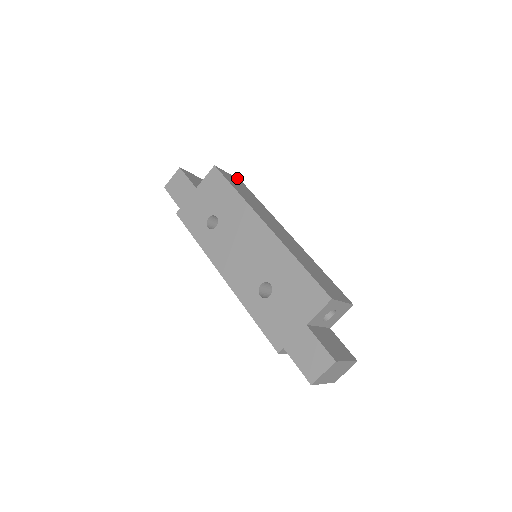
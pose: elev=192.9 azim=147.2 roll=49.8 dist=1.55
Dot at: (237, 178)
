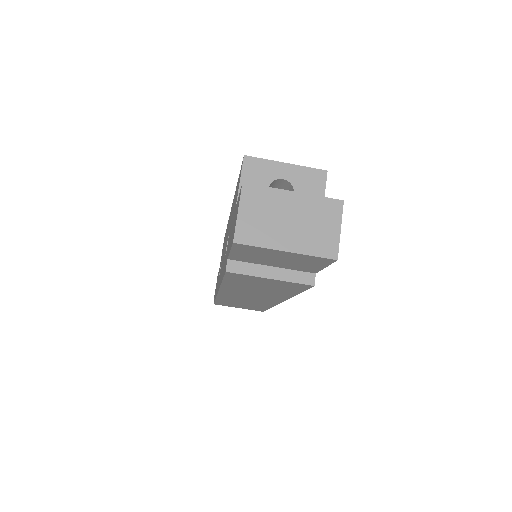
Dot at: occluded
